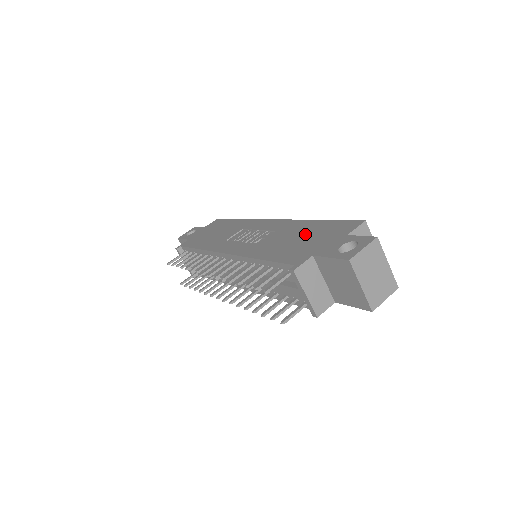
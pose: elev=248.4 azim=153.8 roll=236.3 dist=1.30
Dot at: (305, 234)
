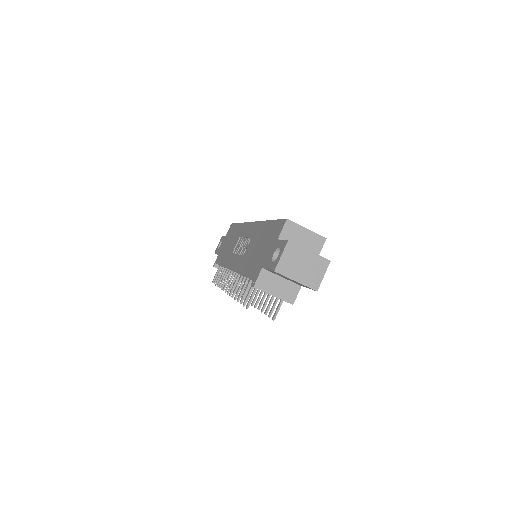
Dot at: (262, 241)
